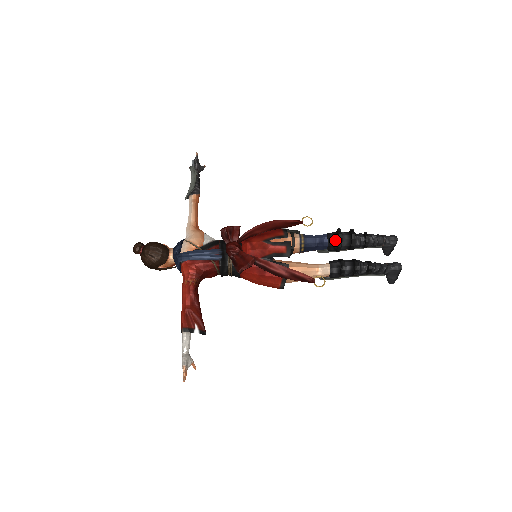
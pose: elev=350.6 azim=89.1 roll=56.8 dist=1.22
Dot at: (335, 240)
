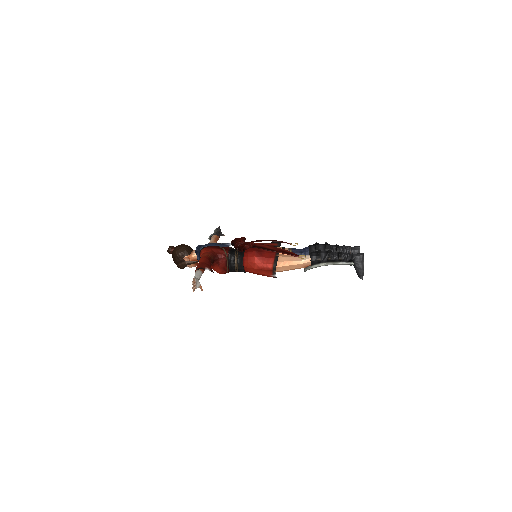
Dot at: (314, 246)
